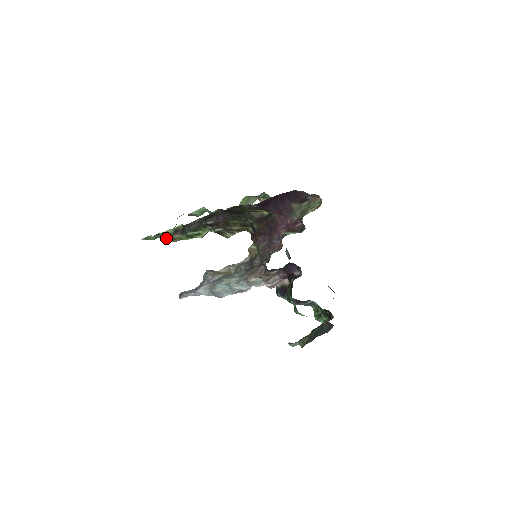
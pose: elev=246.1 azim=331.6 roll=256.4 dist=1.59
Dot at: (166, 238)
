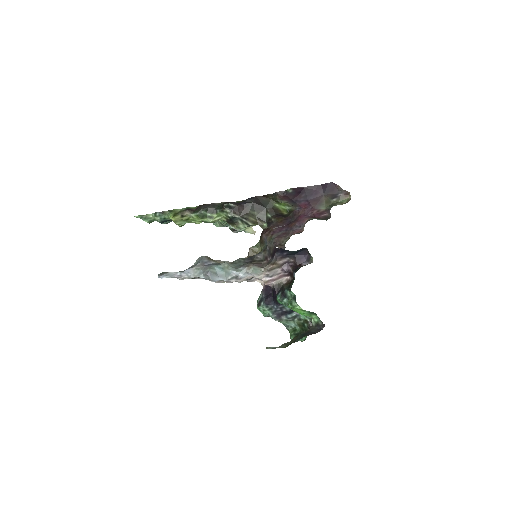
Dot at: (173, 214)
